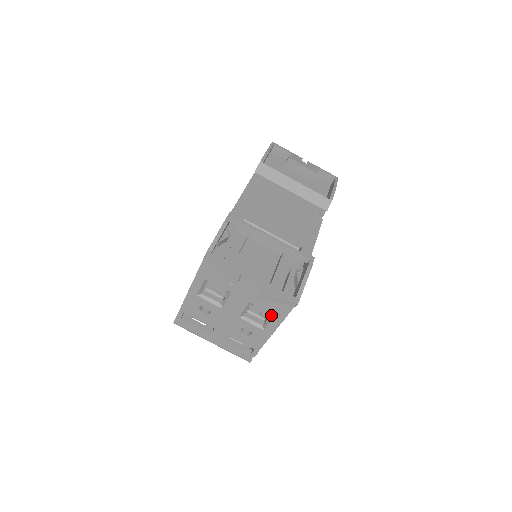
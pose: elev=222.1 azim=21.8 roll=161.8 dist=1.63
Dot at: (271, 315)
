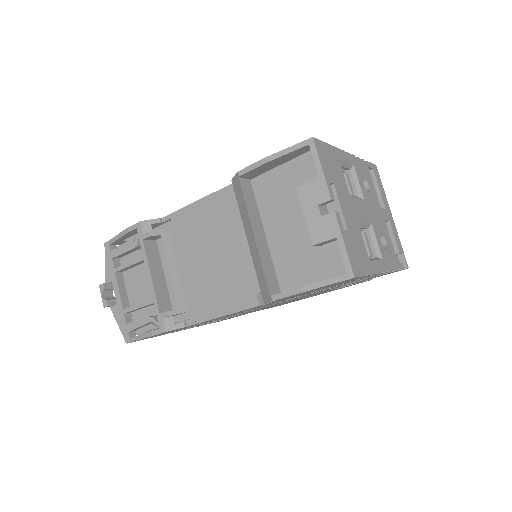
Dot at: occluded
